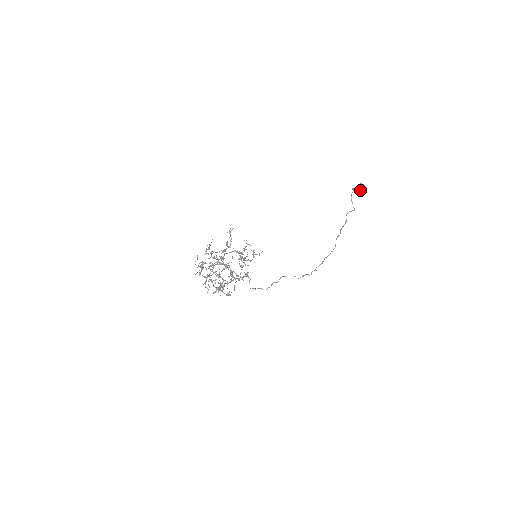
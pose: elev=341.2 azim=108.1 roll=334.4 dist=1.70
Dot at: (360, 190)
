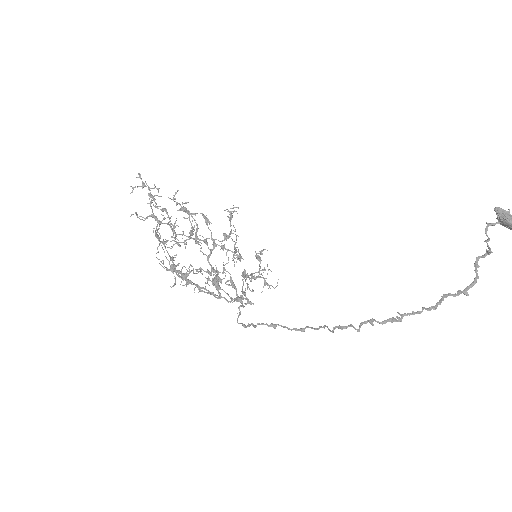
Dot at: (500, 219)
